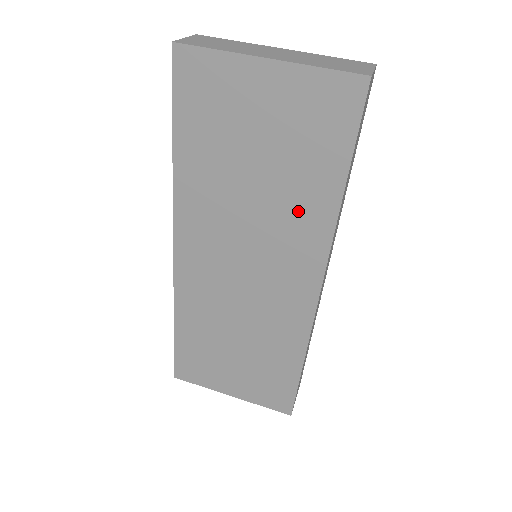
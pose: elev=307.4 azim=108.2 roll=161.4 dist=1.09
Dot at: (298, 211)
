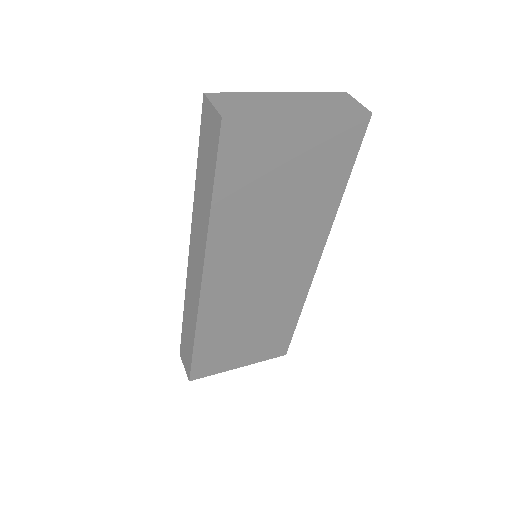
Dot at: (311, 215)
